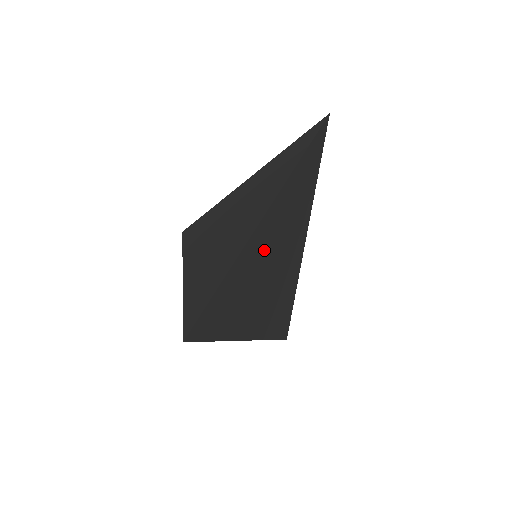
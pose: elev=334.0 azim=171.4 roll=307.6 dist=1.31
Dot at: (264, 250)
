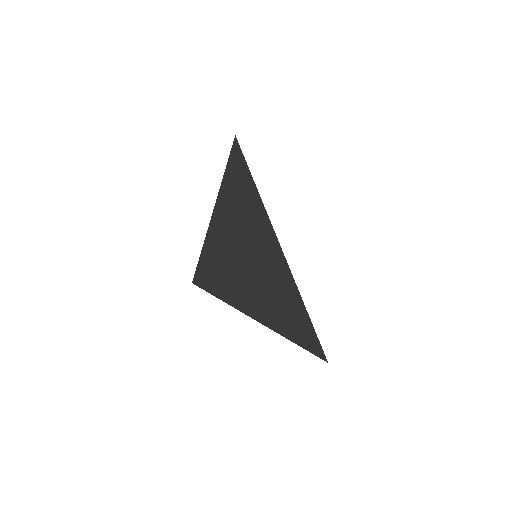
Dot at: occluded
